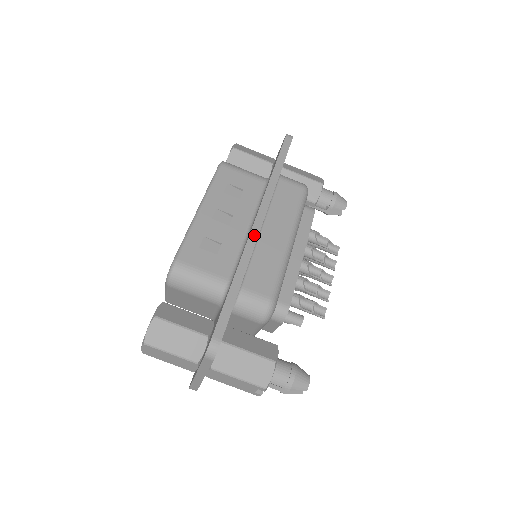
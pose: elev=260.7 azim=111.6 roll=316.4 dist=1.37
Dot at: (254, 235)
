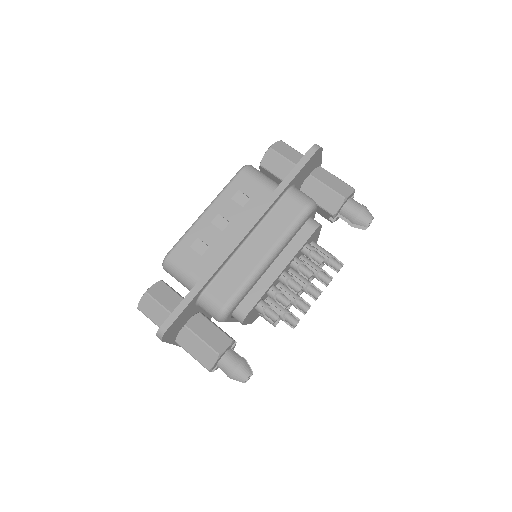
Dot at: (231, 248)
